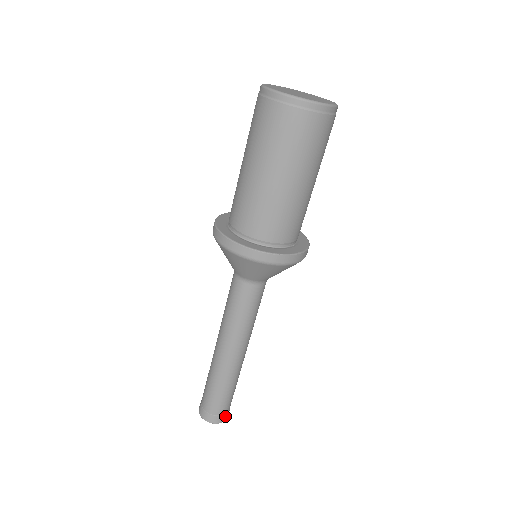
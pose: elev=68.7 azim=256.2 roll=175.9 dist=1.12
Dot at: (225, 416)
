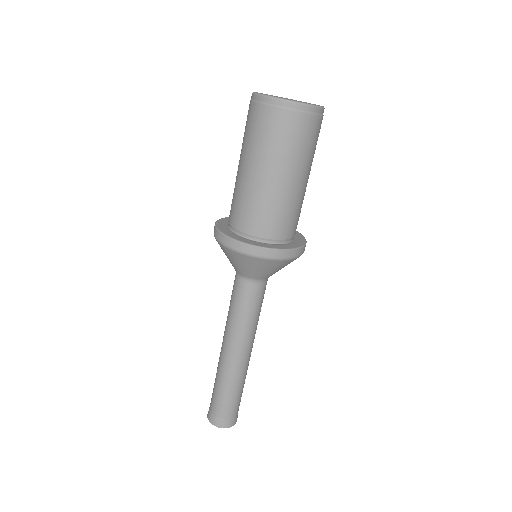
Dot at: (231, 421)
